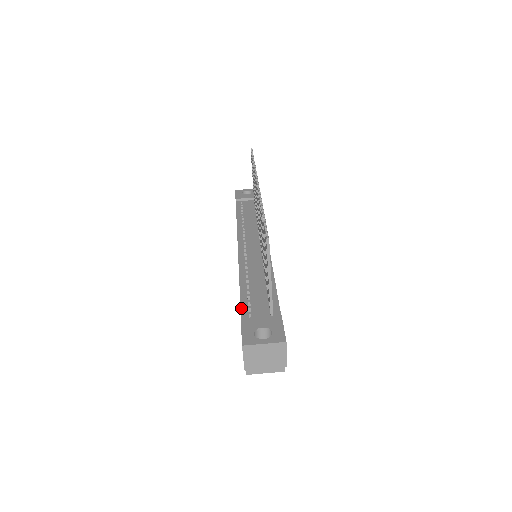
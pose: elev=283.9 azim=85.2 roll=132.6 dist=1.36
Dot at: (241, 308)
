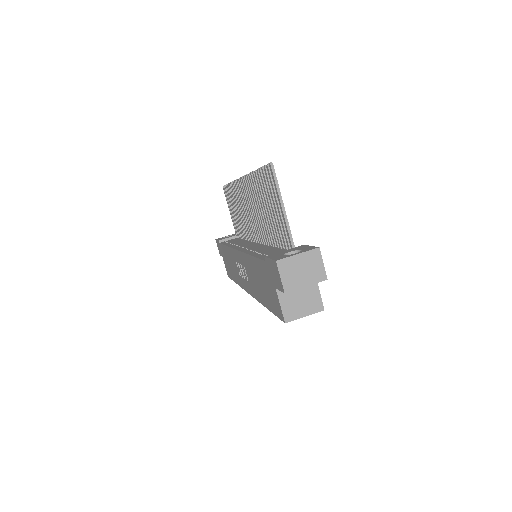
Dot at: (261, 258)
